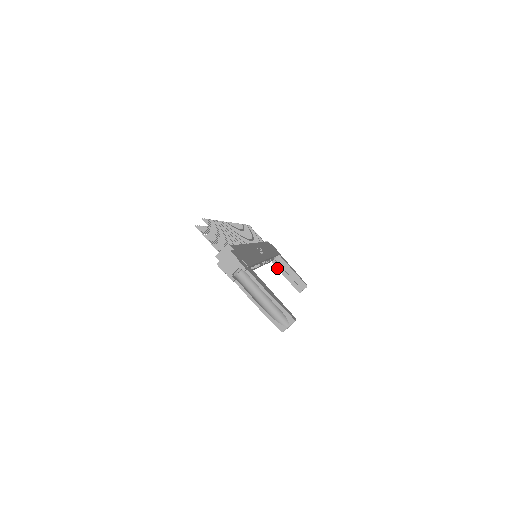
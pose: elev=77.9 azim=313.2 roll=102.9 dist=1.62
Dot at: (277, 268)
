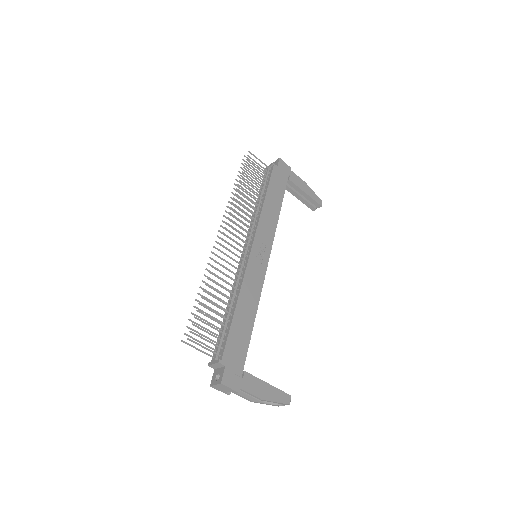
Dot at: (287, 190)
